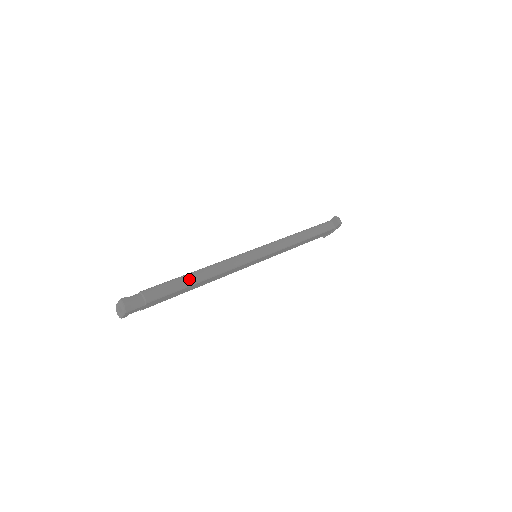
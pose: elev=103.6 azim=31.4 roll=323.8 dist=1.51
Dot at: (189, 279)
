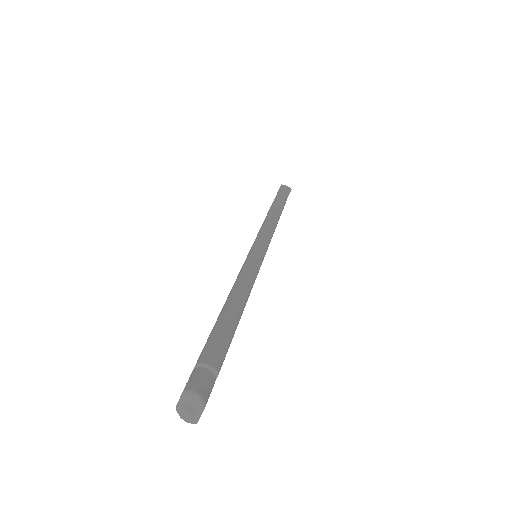
Dot at: (232, 312)
